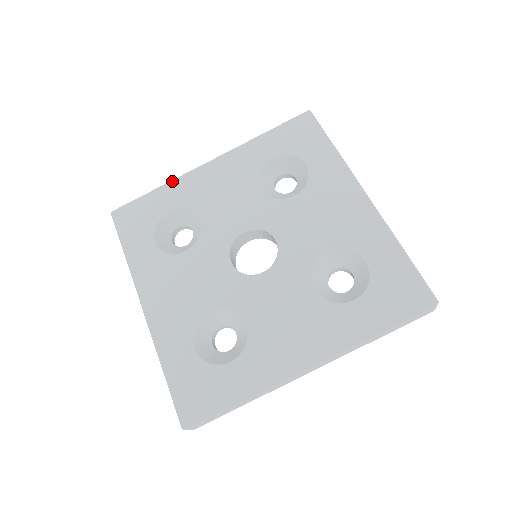
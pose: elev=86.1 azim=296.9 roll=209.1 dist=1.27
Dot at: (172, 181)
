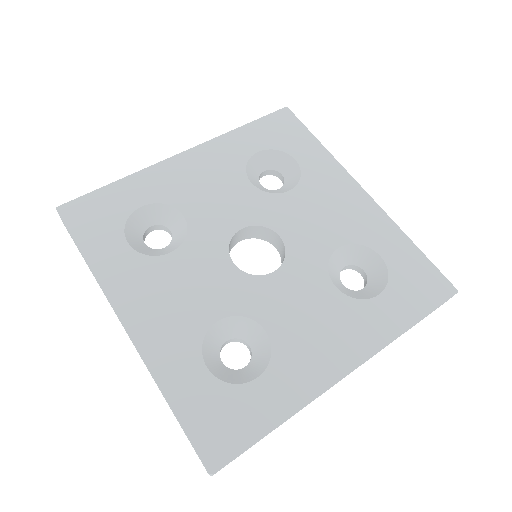
Dot at: (138, 172)
